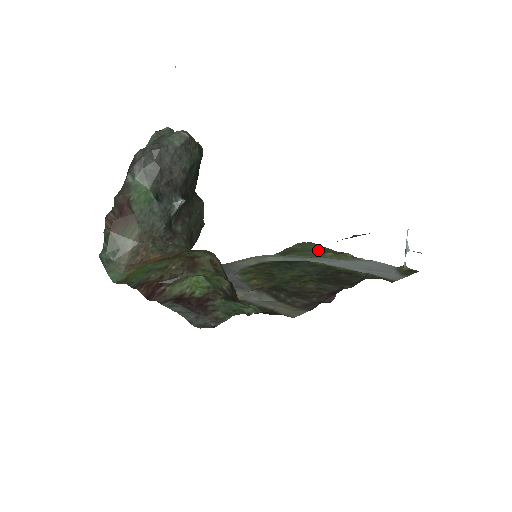
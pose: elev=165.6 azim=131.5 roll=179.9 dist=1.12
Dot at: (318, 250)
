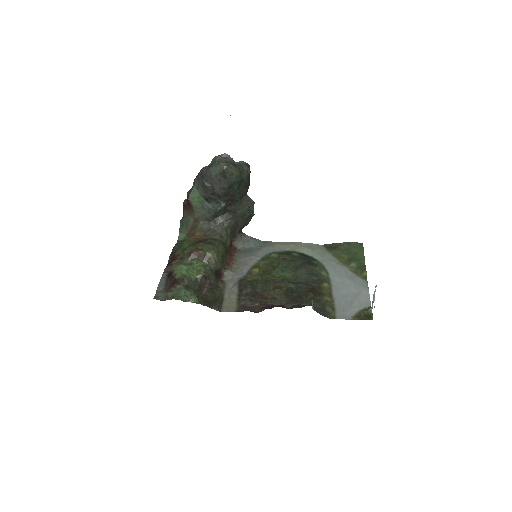
Dot at: (354, 256)
